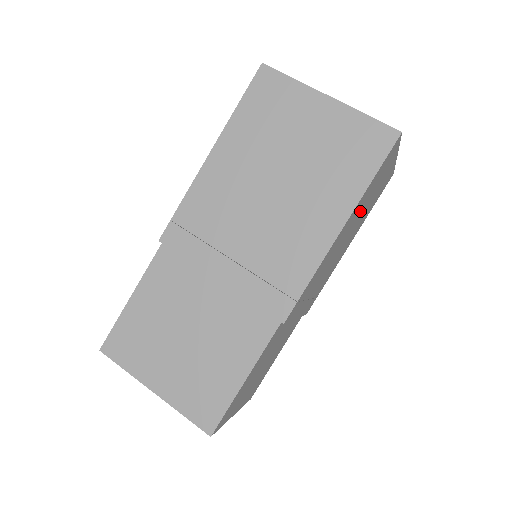
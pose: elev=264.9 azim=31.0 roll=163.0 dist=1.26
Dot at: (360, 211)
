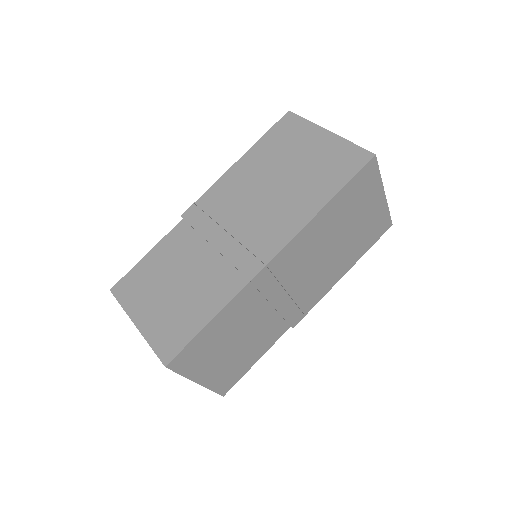
Dot at: (342, 223)
